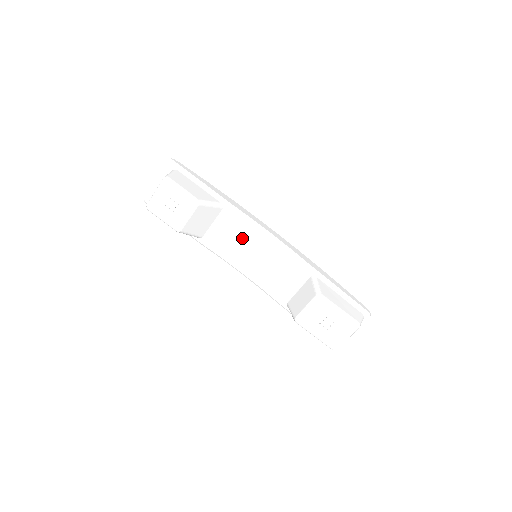
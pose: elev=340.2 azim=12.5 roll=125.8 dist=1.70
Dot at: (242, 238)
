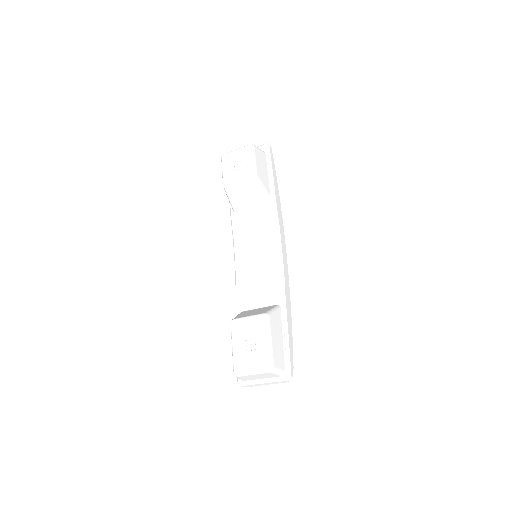
Dot at: (260, 235)
